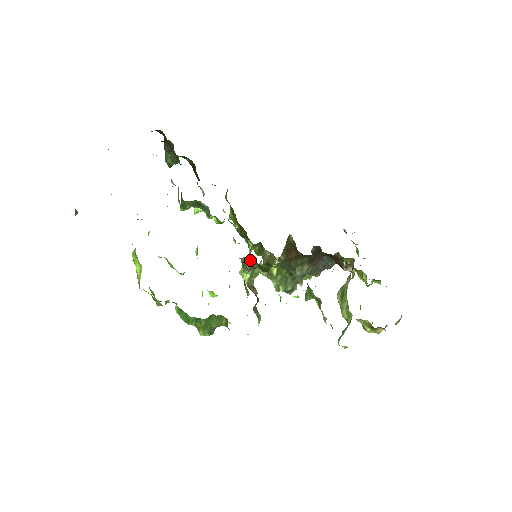
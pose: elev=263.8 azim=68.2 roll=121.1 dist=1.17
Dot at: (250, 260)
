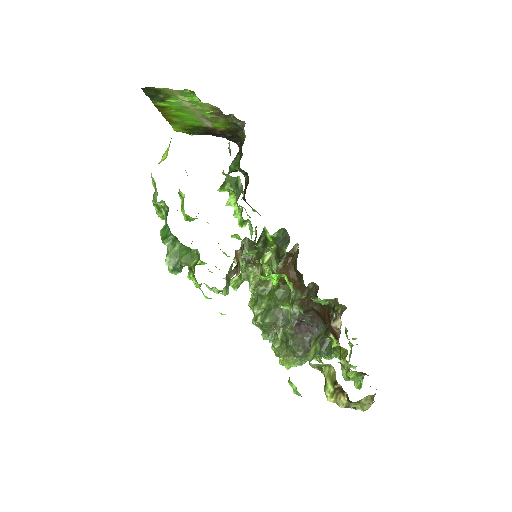
Dot at: (250, 244)
